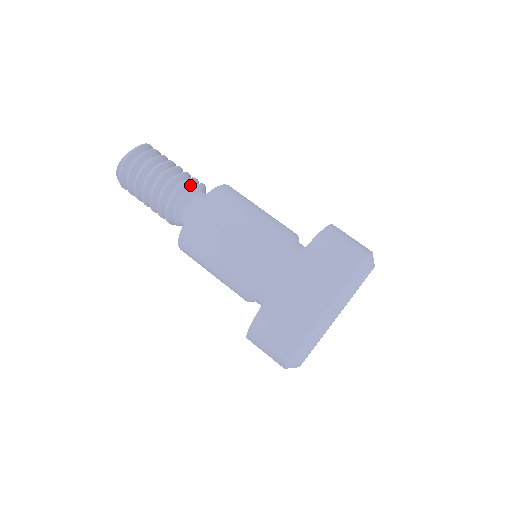
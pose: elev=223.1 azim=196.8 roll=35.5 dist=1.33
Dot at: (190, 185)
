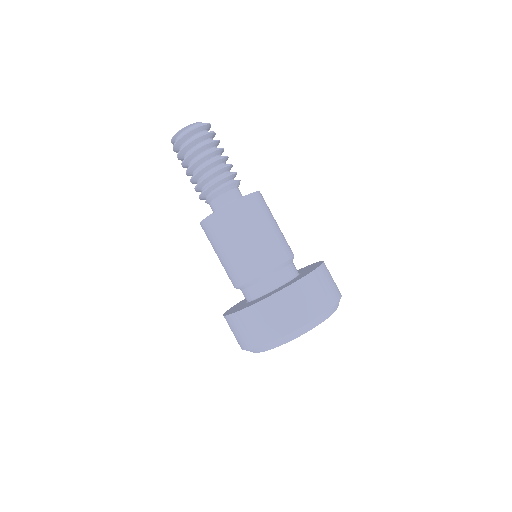
Dot at: (234, 177)
